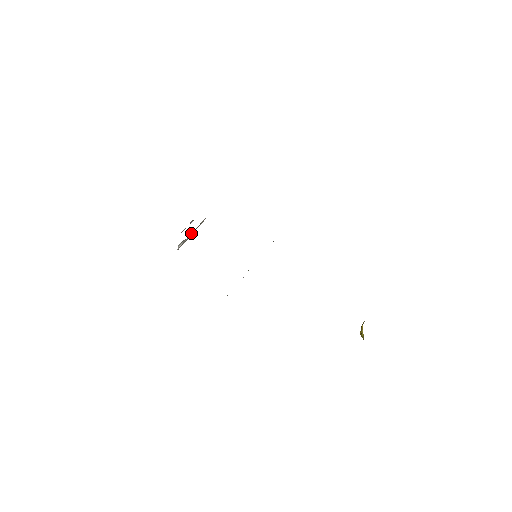
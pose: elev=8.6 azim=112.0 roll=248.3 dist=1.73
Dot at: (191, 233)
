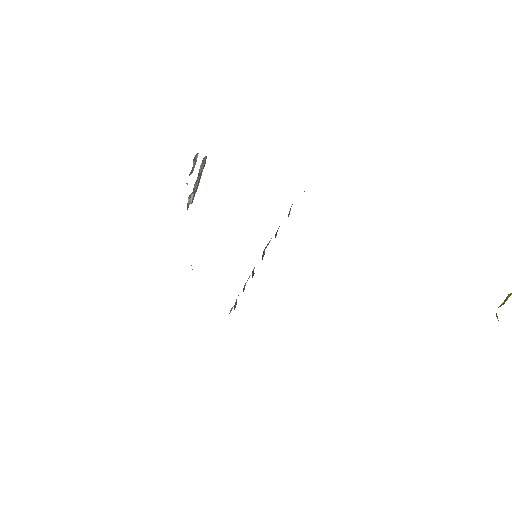
Dot at: (196, 182)
